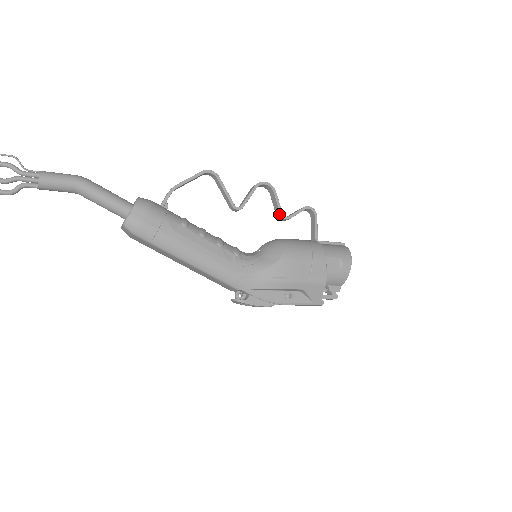
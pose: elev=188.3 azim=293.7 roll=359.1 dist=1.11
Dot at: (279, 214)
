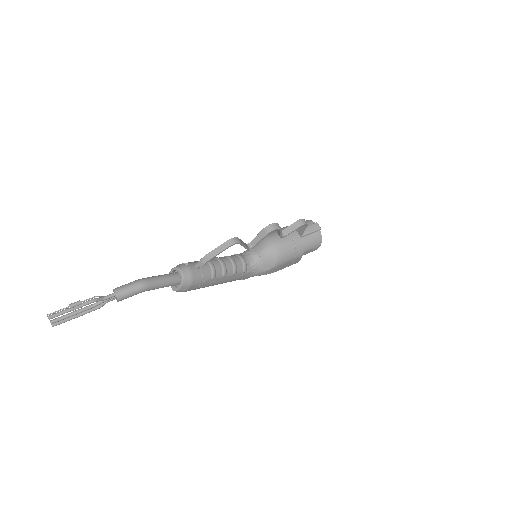
Dot at: occluded
